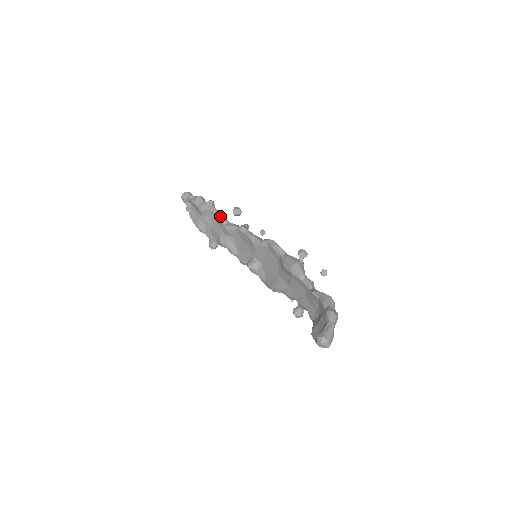
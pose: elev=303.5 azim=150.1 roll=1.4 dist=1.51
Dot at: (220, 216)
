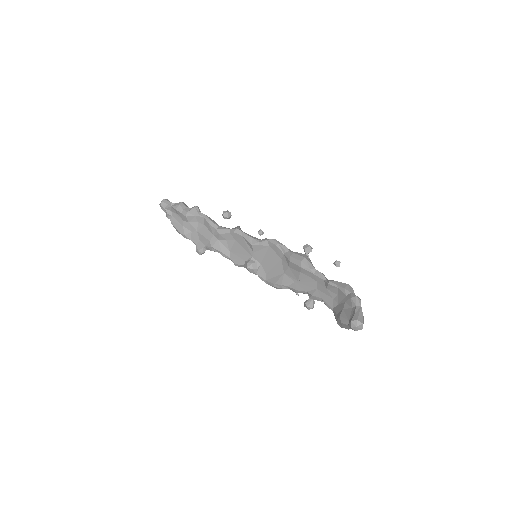
Dot at: (210, 220)
